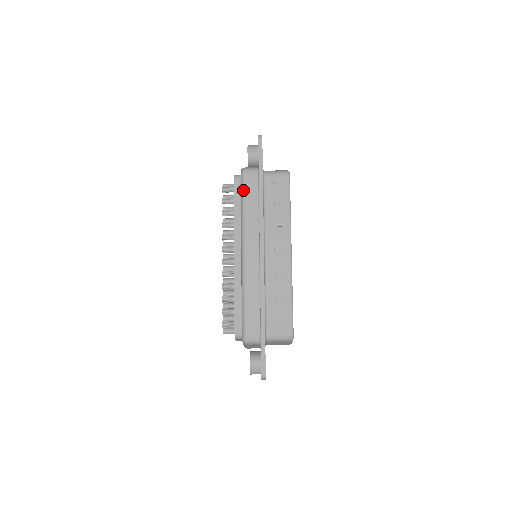
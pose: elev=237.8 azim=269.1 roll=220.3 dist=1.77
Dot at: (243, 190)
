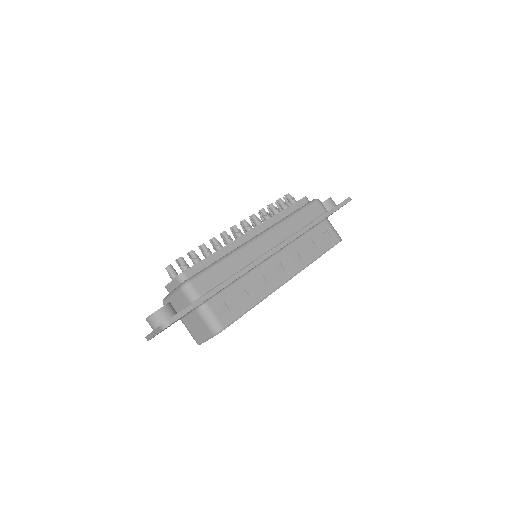
Dot at: (305, 207)
